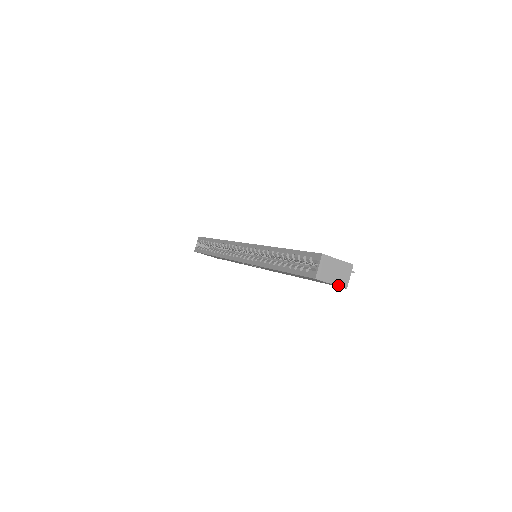
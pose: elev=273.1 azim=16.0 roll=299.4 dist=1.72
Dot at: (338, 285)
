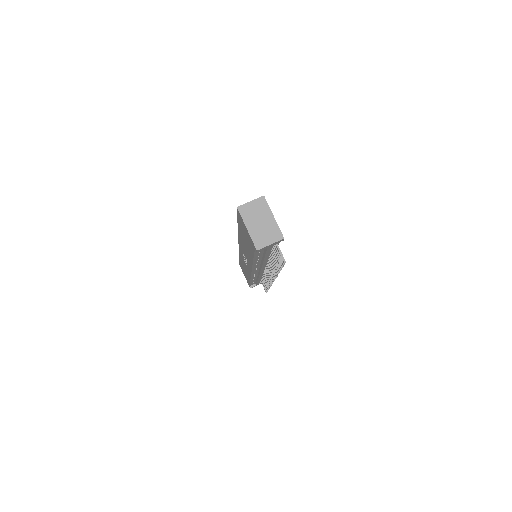
Dot at: (252, 237)
